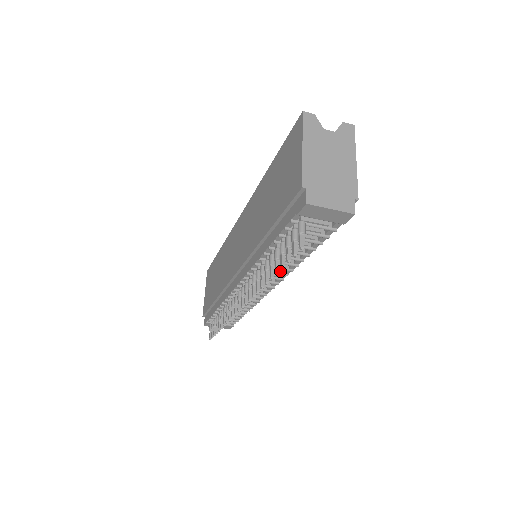
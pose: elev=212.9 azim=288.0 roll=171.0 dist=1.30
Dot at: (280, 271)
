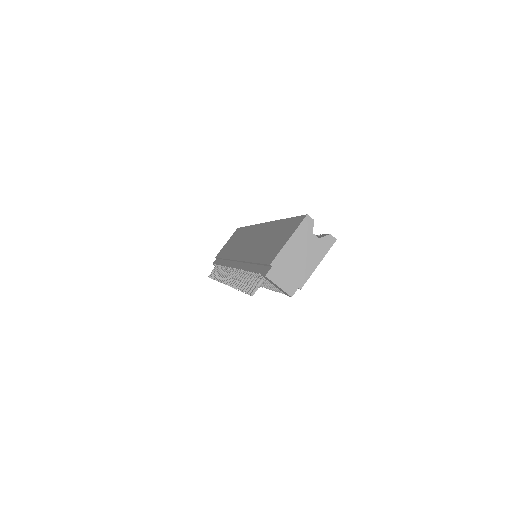
Dot at: occluded
